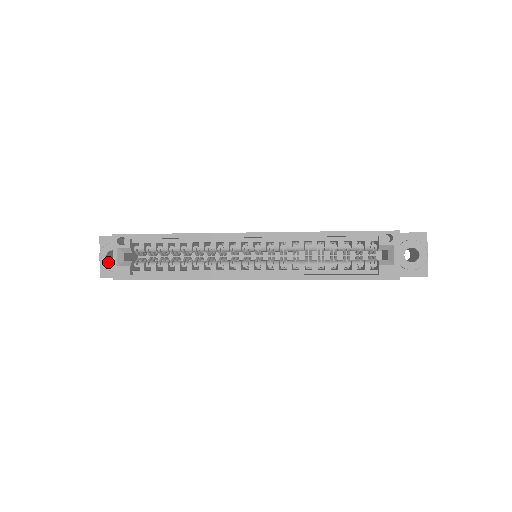
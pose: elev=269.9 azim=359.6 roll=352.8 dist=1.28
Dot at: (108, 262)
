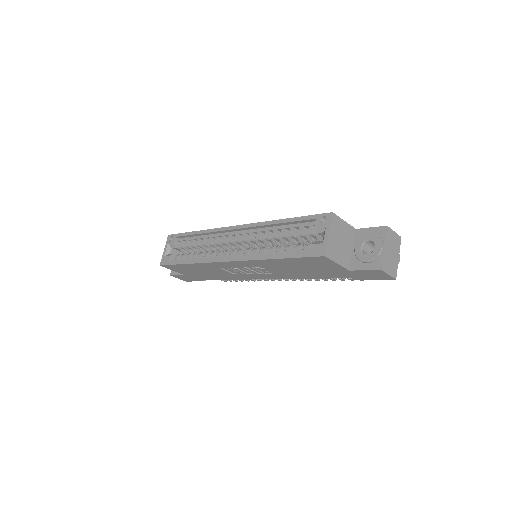
Dot at: occluded
